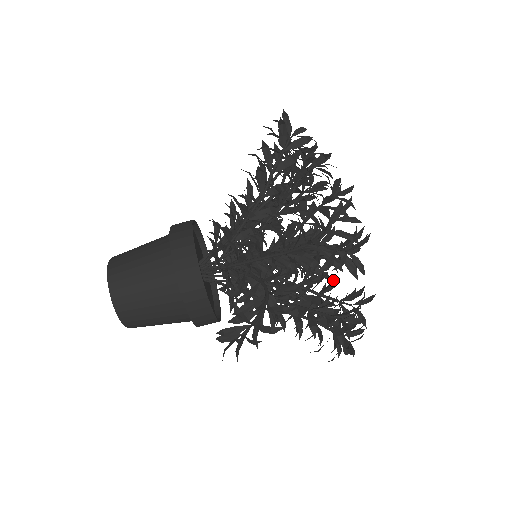
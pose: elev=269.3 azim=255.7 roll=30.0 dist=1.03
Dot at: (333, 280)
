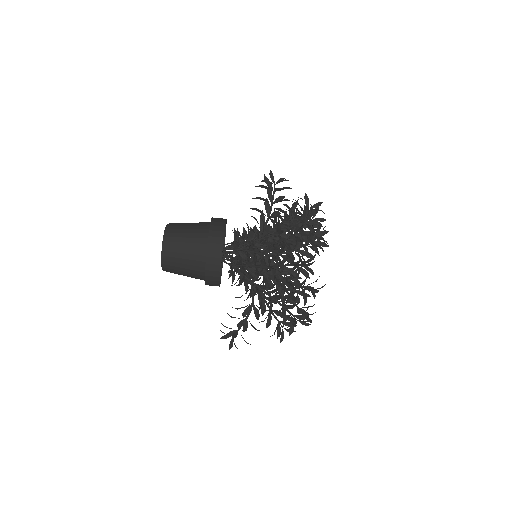
Dot at: (293, 288)
